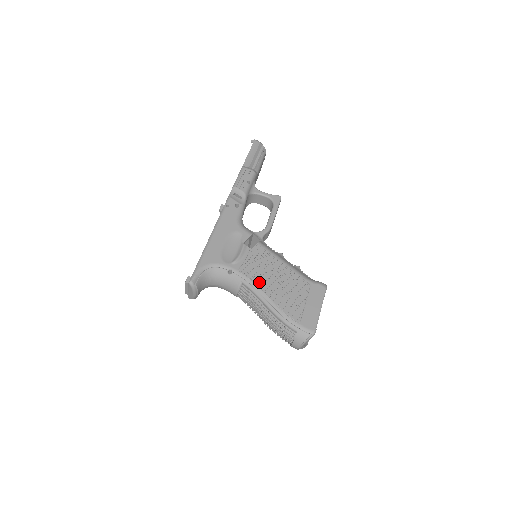
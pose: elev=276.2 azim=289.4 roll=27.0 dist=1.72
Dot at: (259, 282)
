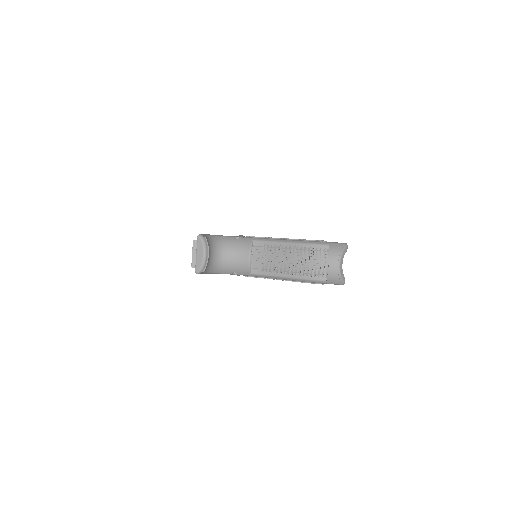
Dot at: (270, 238)
